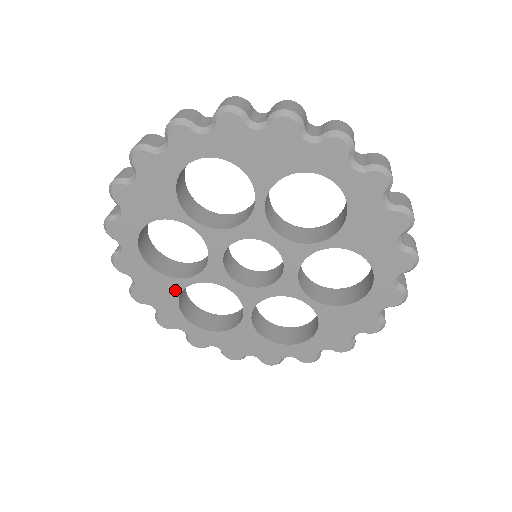
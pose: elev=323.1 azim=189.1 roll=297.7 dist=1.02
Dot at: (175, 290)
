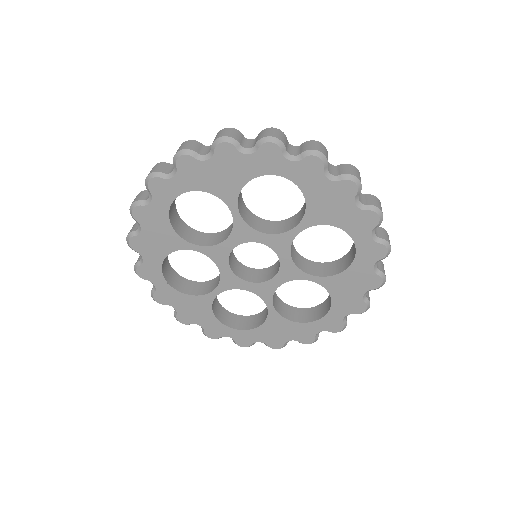
Dot at: (207, 305)
